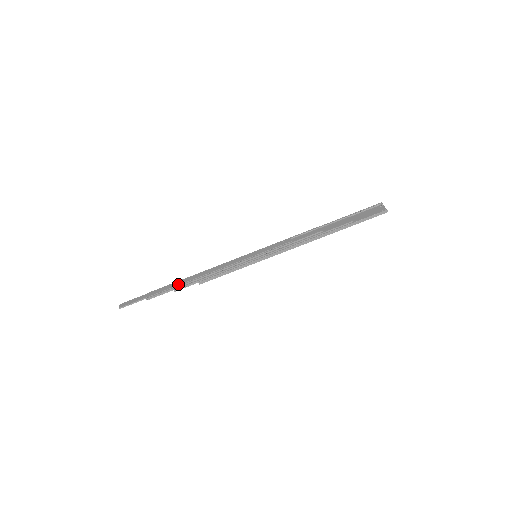
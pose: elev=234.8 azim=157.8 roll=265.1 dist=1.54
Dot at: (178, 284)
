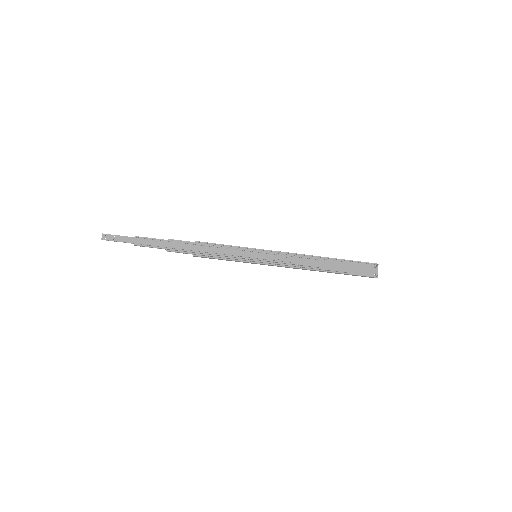
Dot at: (173, 247)
